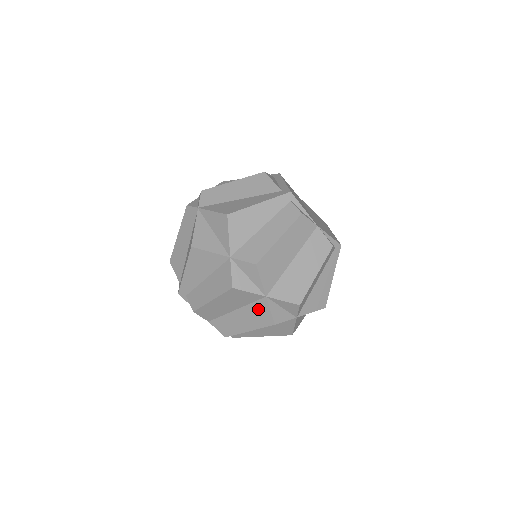
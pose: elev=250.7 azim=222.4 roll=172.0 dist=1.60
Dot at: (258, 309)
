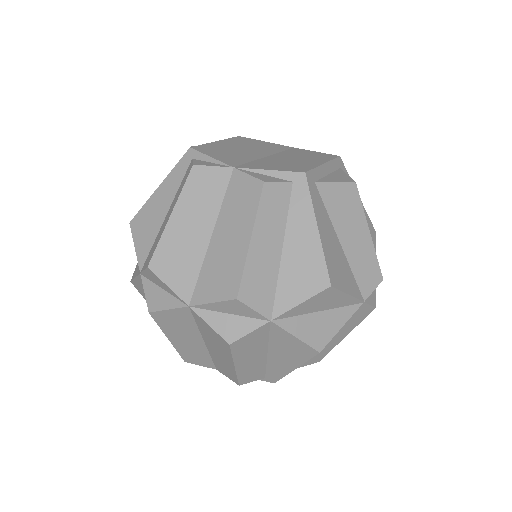
Dot at: (205, 329)
